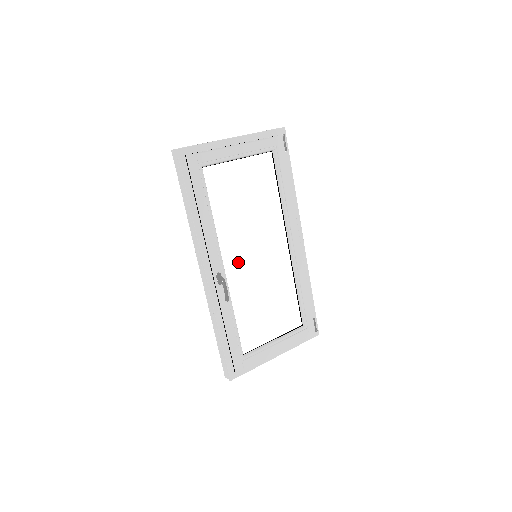
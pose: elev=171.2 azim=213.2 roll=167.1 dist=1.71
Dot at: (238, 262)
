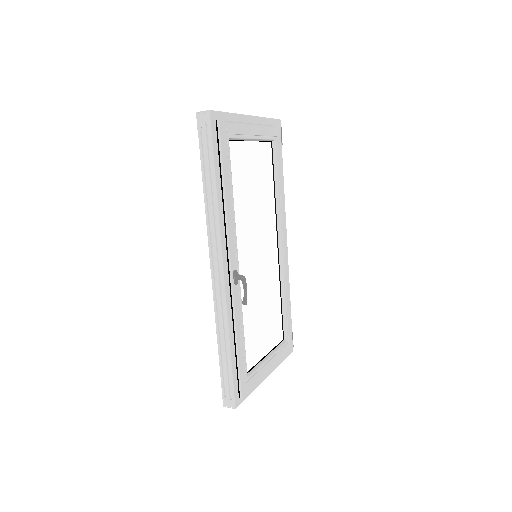
Dot at: (246, 260)
